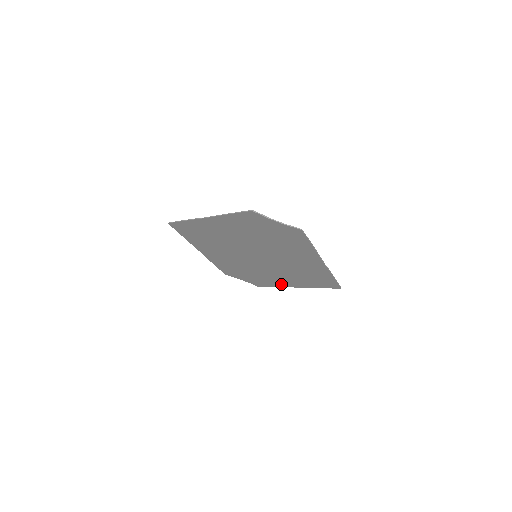
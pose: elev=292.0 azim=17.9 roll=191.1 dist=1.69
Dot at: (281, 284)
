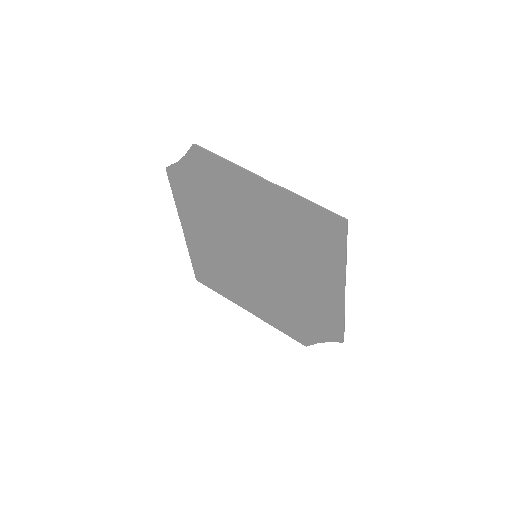
Dot at: (334, 301)
